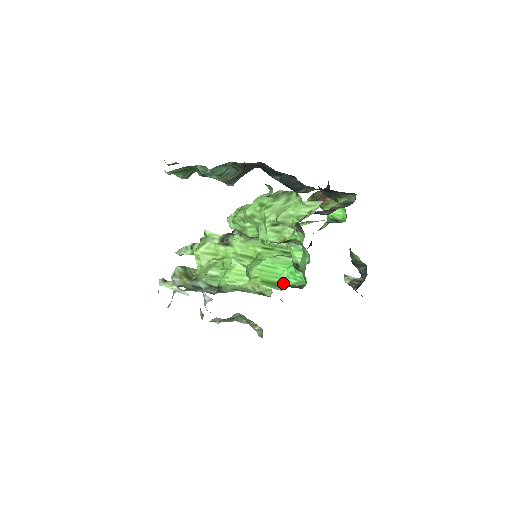
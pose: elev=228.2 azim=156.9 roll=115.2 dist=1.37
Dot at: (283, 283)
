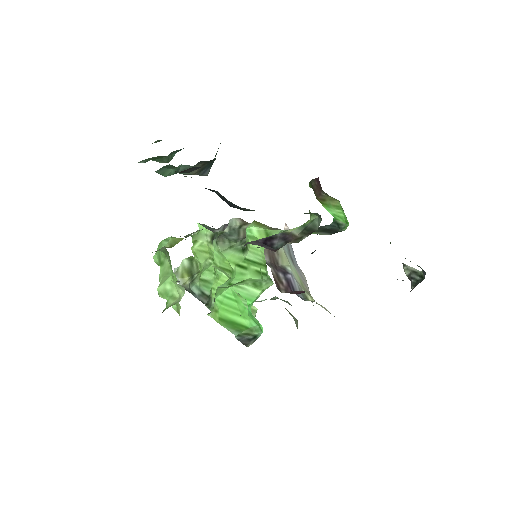
Dot at: (243, 324)
